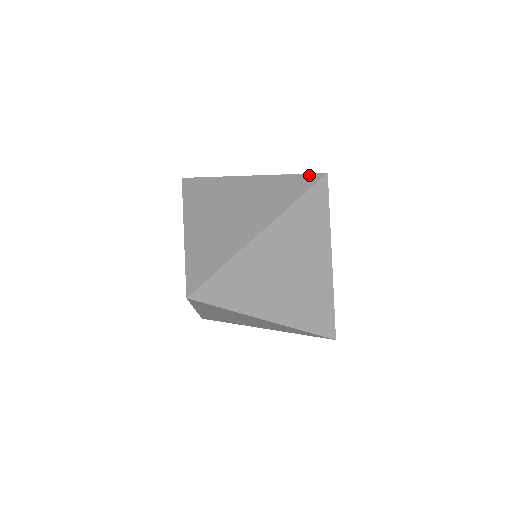
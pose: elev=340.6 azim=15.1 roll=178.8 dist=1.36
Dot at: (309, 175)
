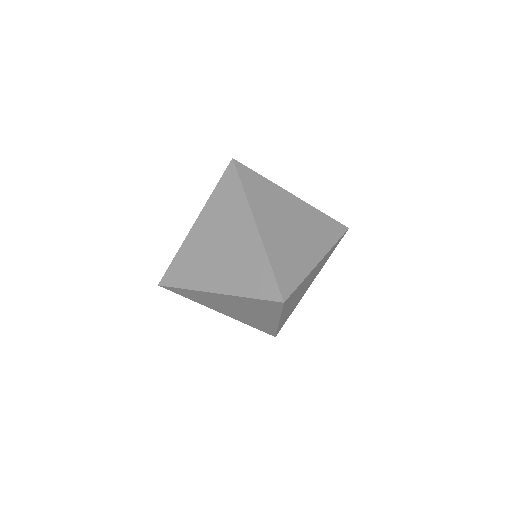
Dot at: (276, 287)
